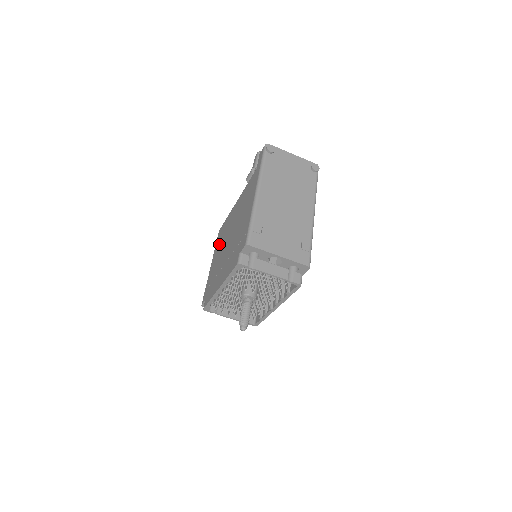
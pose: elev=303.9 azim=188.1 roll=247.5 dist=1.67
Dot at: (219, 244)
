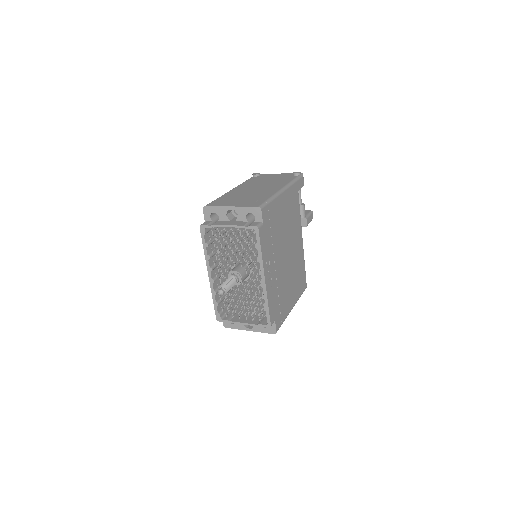
Dot at: occluded
